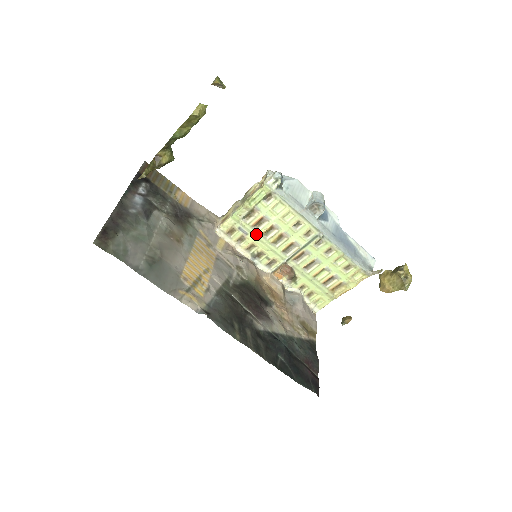
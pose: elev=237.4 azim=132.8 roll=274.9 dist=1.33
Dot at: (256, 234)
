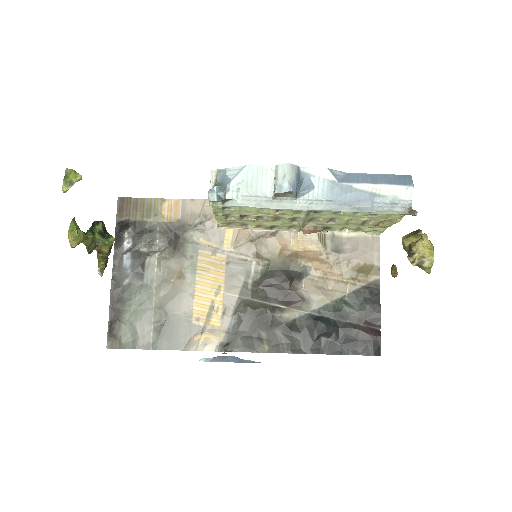
Dot at: (251, 221)
